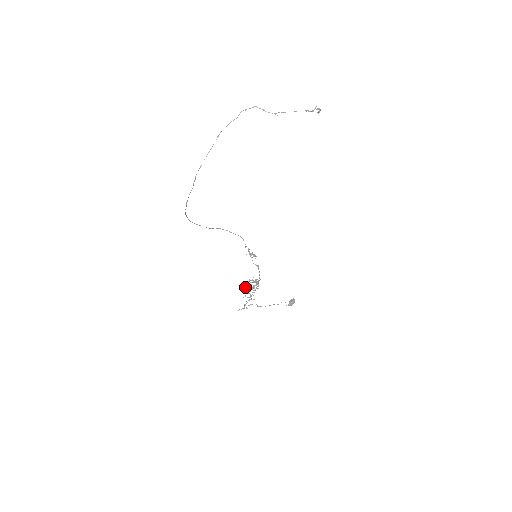
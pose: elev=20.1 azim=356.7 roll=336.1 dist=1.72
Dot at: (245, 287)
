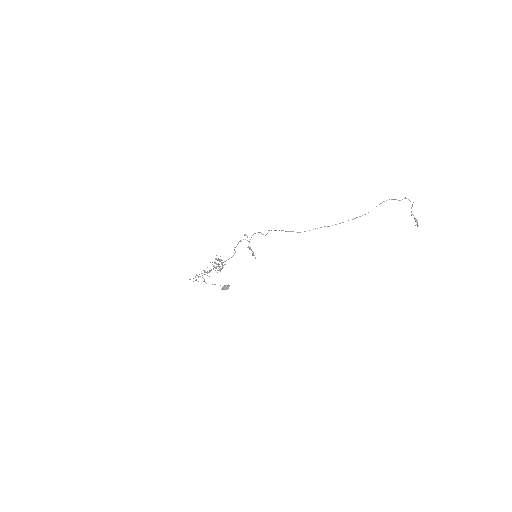
Dot at: occluded
